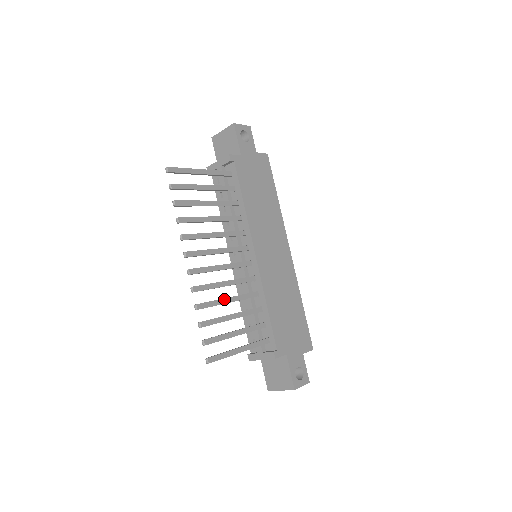
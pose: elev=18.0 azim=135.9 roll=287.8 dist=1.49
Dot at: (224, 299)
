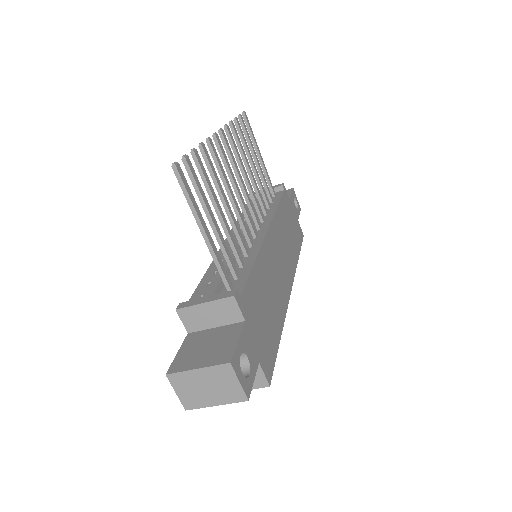
Dot at: occluded
